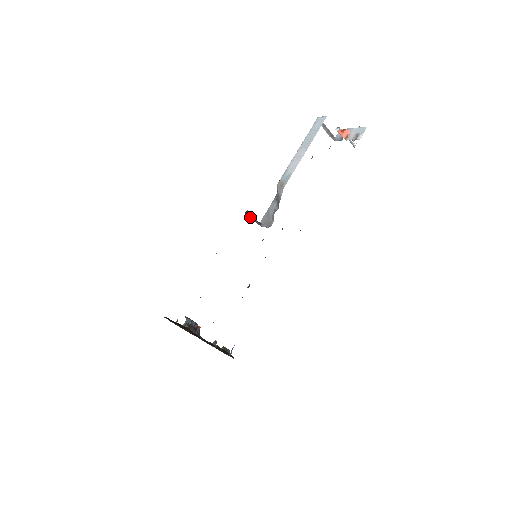
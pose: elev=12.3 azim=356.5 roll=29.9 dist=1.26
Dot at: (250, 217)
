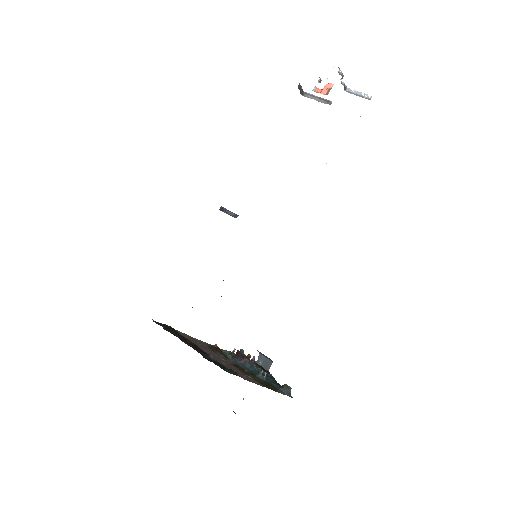
Dot at: (225, 212)
